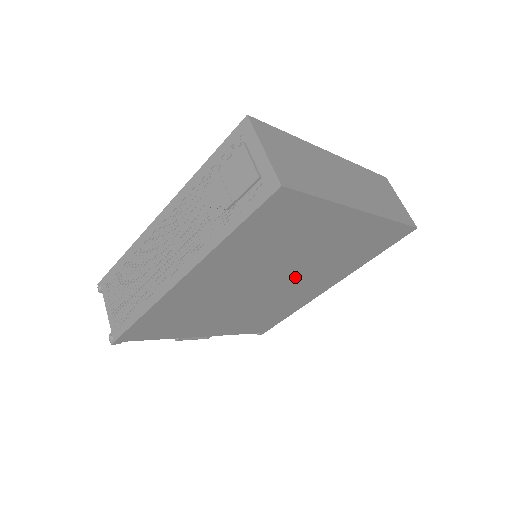
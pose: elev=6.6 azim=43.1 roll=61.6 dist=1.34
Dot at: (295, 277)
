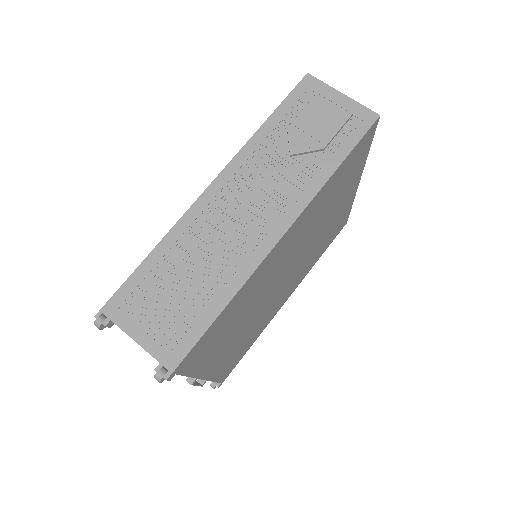
Dot at: (294, 271)
